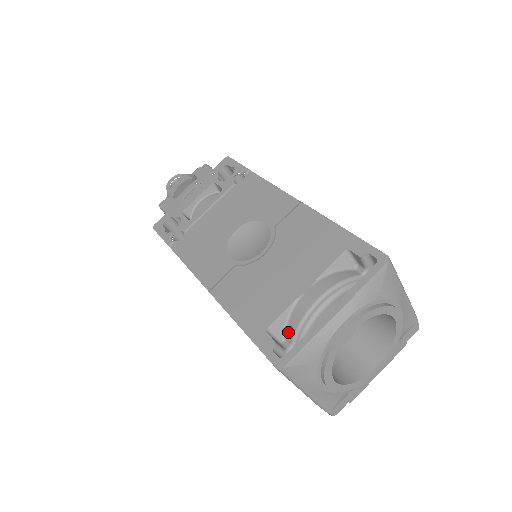
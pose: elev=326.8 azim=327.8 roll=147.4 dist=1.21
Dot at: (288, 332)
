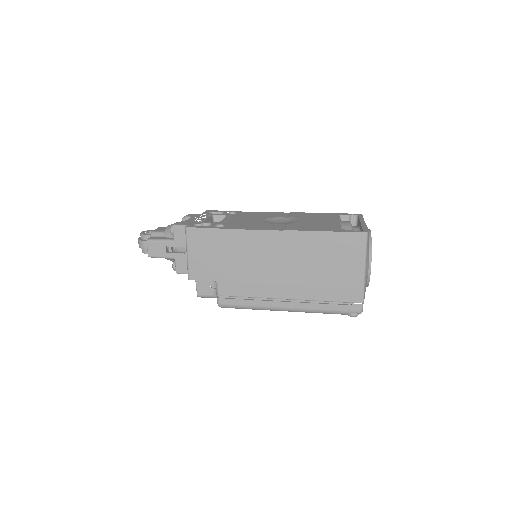
Dot at: occluded
